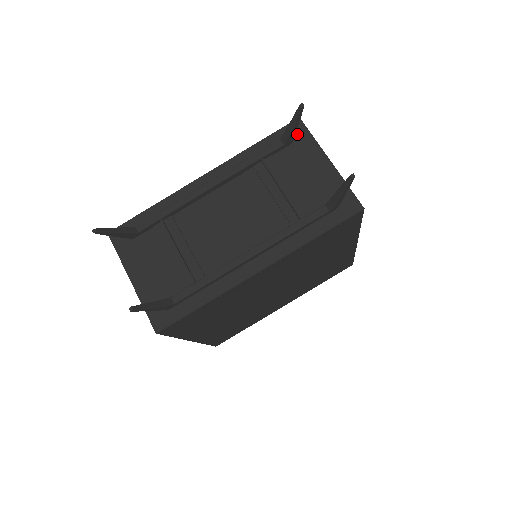
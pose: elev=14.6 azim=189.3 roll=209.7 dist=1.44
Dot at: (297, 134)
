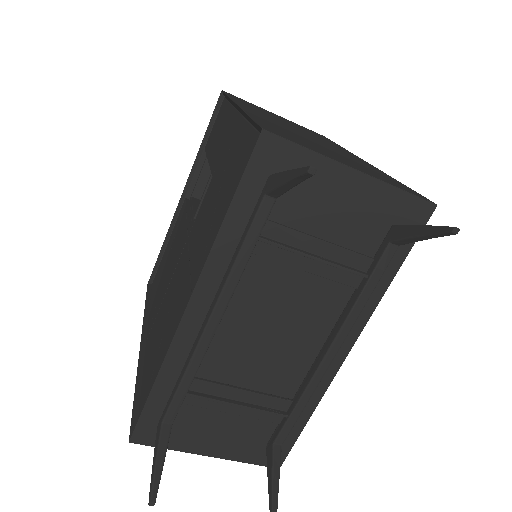
Dot at: (279, 161)
